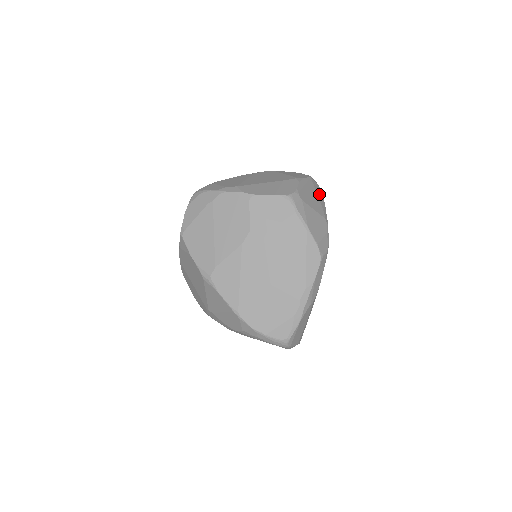
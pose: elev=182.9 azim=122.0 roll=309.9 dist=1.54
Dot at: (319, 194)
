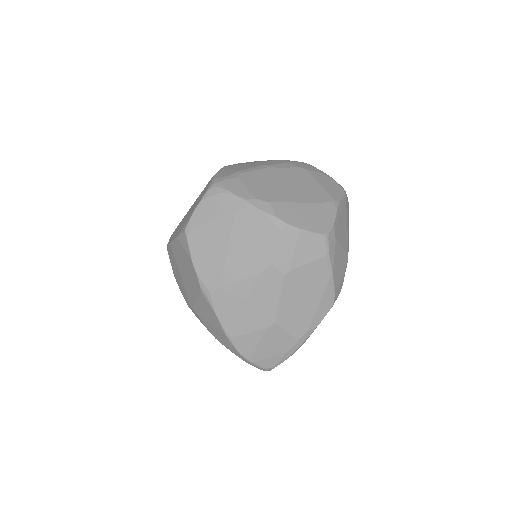
Dot at: (348, 216)
